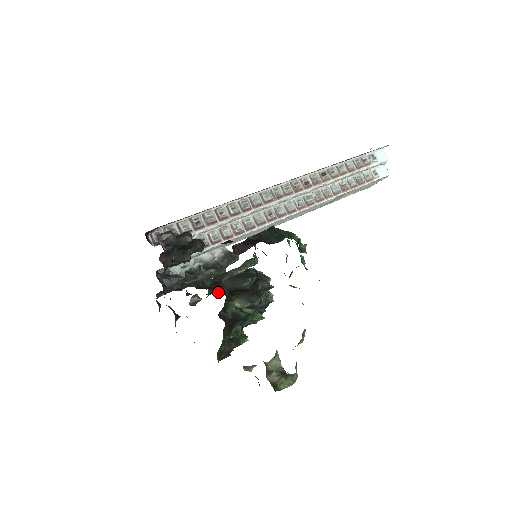
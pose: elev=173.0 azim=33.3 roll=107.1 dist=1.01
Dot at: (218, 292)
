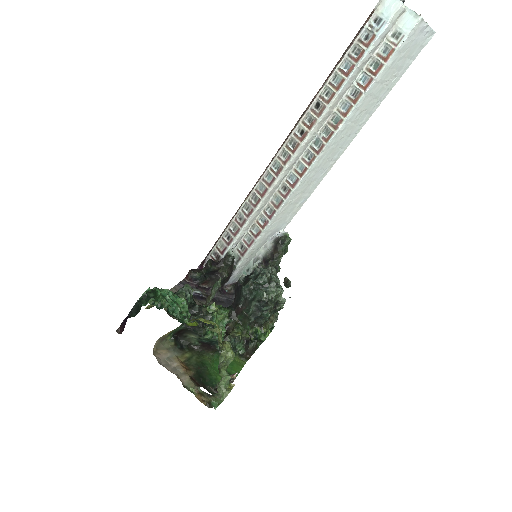
Dot at: (231, 305)
